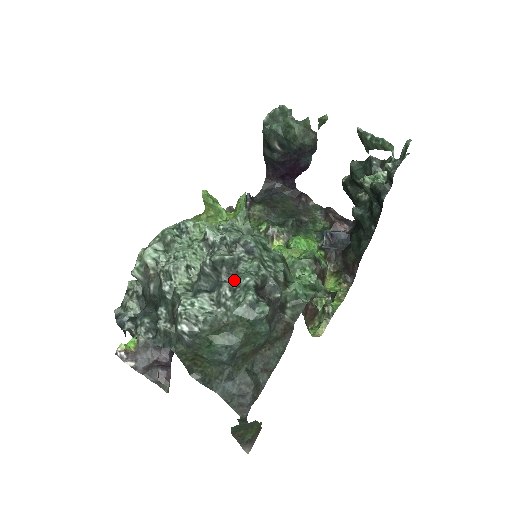
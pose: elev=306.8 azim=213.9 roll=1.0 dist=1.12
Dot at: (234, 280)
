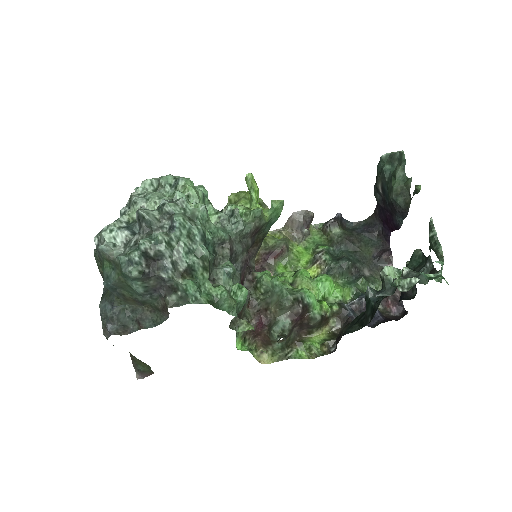
Dot at: (143, 237)
